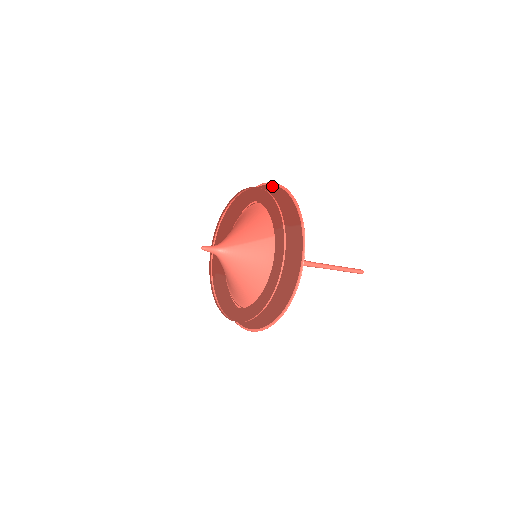
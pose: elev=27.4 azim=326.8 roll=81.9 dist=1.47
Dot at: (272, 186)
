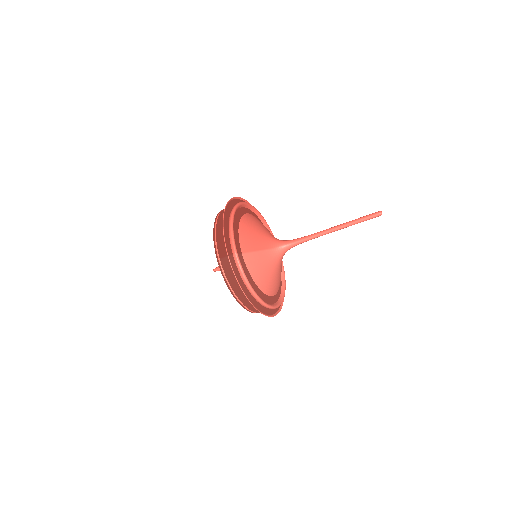
Dot at: (225, 209)
